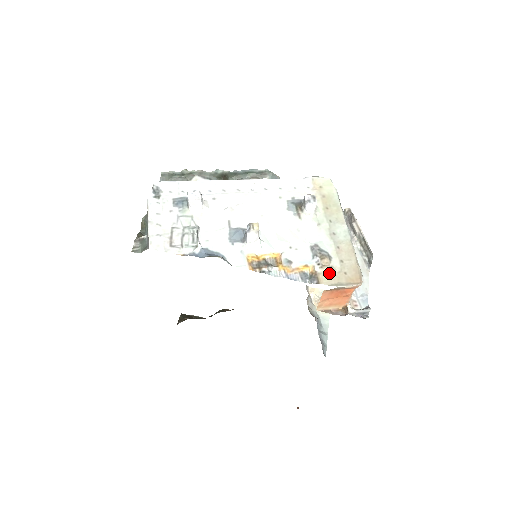
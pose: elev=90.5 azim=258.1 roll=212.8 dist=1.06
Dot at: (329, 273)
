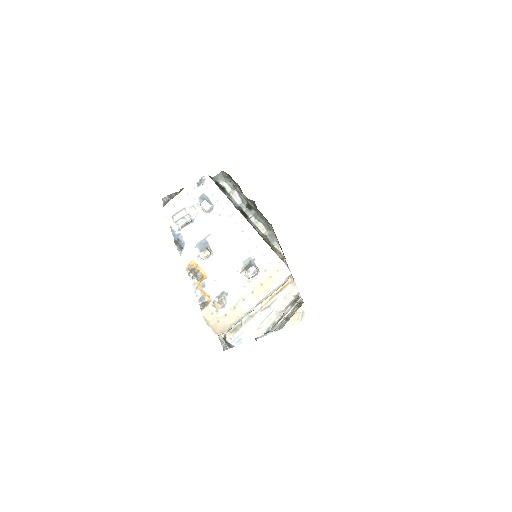
Dot at: (212, 312)
